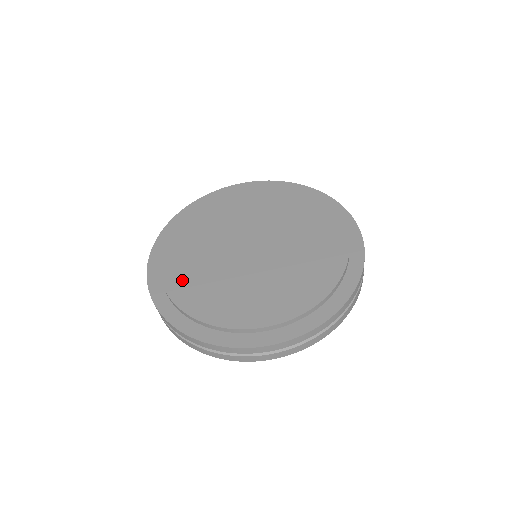
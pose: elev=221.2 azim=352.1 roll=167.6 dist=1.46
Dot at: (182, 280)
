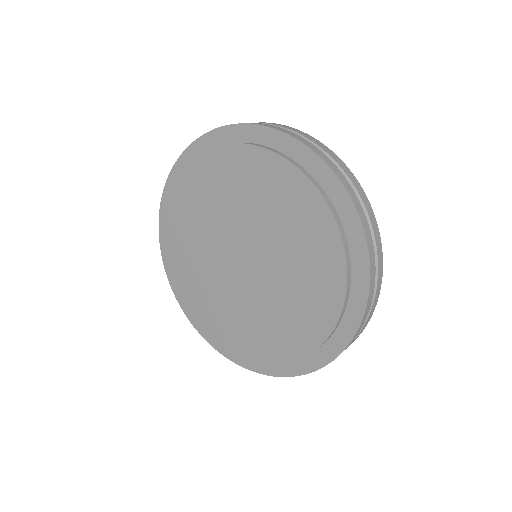
Dot at: (184, 205)
